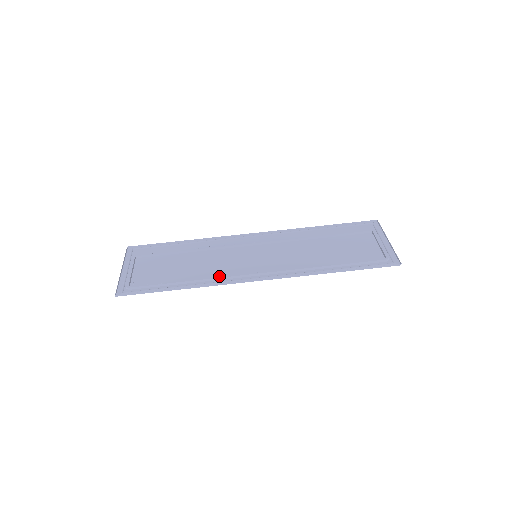
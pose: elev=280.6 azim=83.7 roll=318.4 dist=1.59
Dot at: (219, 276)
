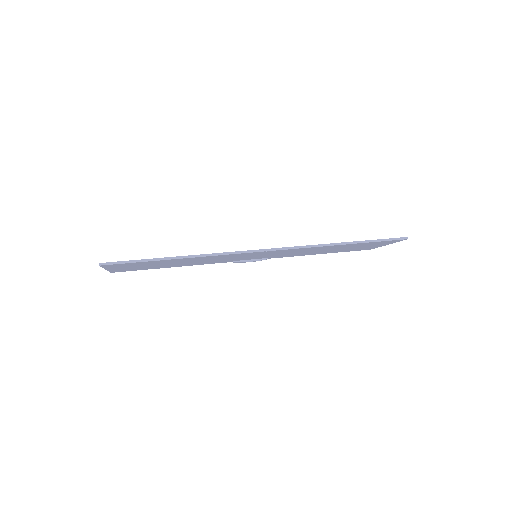
Dot at: occluded
